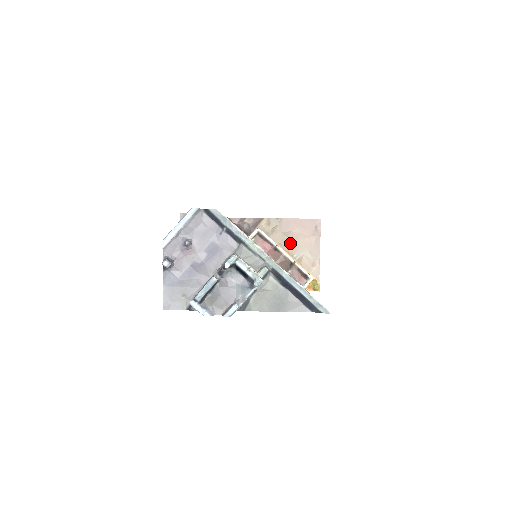
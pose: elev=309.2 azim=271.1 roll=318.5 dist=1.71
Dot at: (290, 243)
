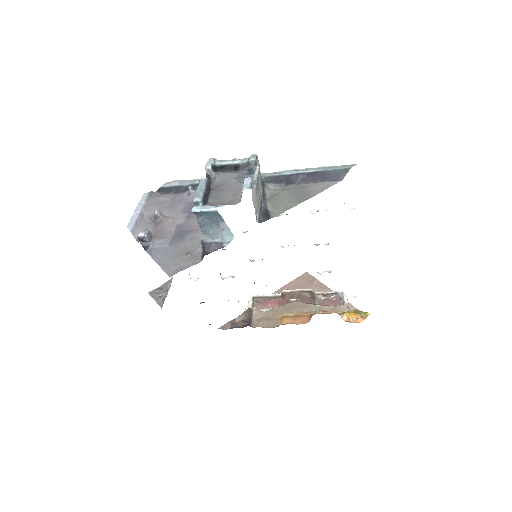
Dot at: (298, 305)
